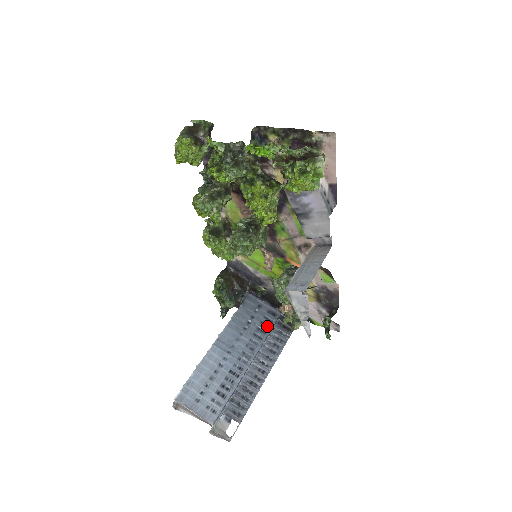
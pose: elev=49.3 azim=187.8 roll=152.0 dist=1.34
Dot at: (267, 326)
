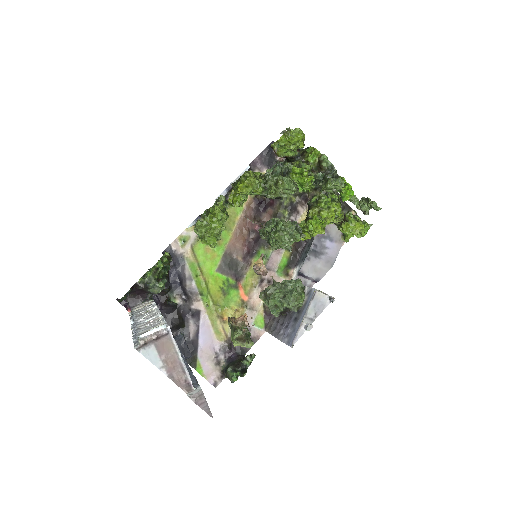
Dot at: occluded
